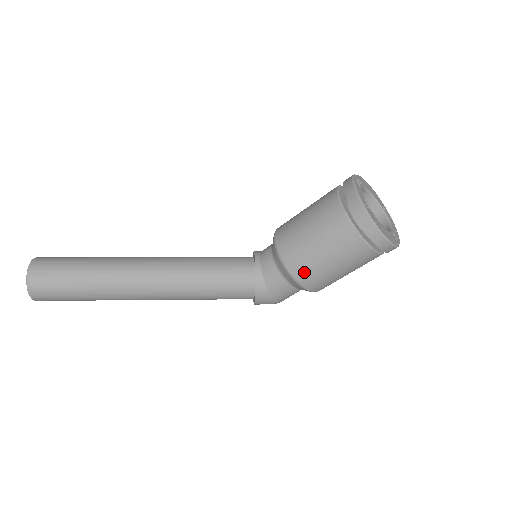
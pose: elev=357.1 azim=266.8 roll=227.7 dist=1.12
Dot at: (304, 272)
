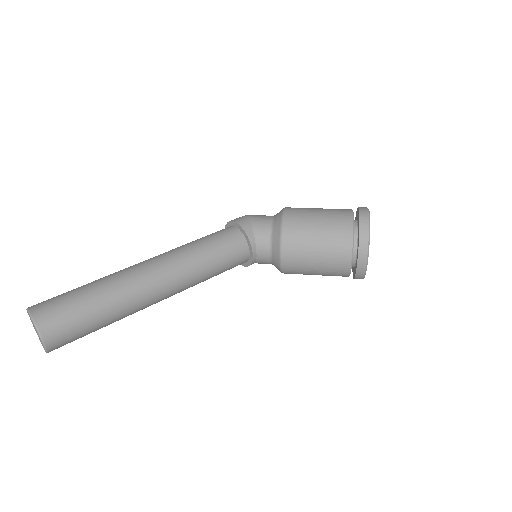
Dot at: occluded
